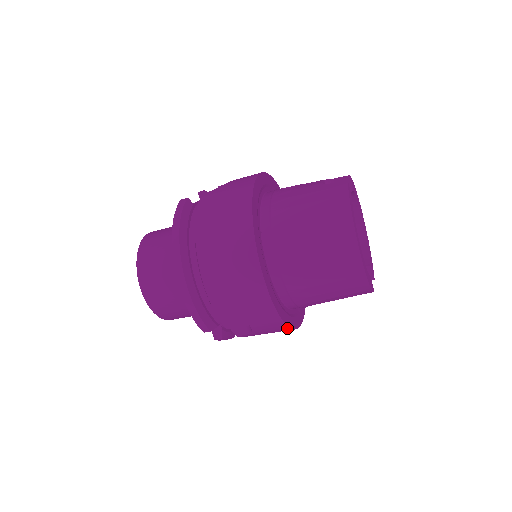
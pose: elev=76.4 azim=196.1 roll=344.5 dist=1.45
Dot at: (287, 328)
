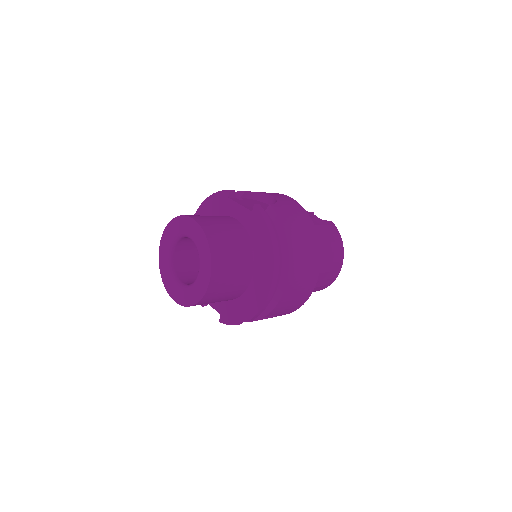
Dot at: occluded
